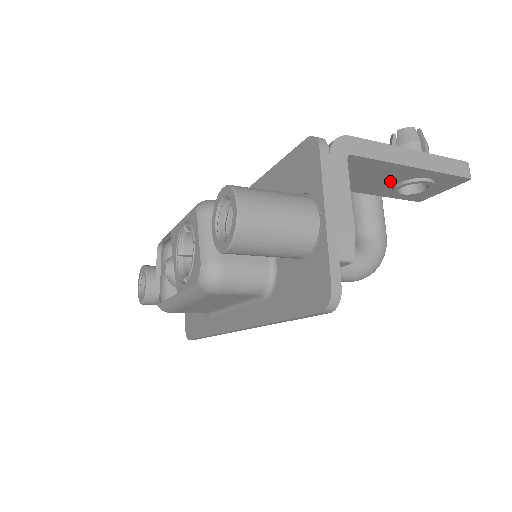
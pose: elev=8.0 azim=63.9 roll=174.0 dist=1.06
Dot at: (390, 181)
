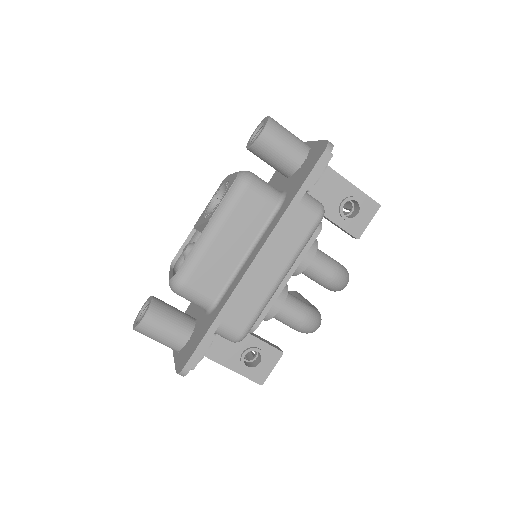
Dot at: (336, 198)
